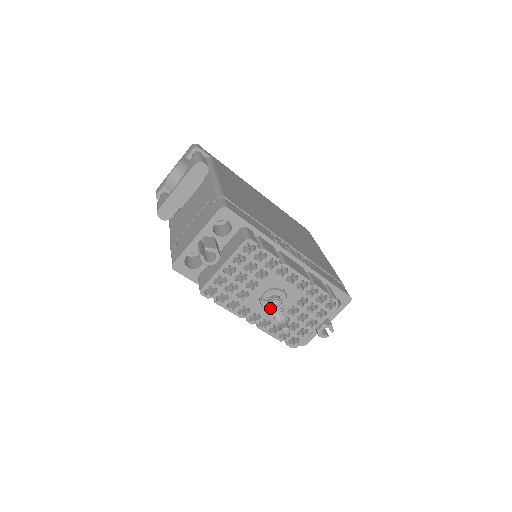
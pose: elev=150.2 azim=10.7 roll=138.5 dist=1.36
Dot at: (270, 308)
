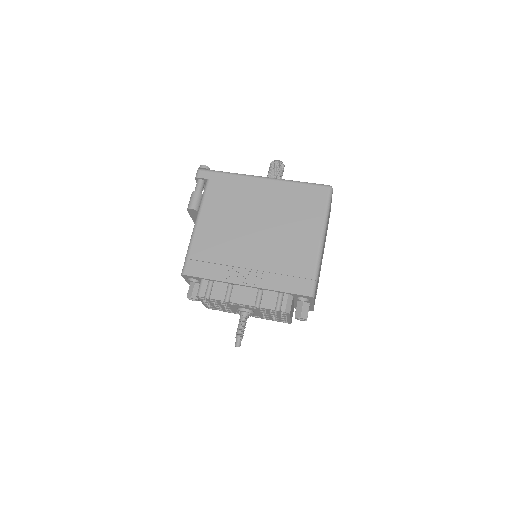
Dot at: occluded
